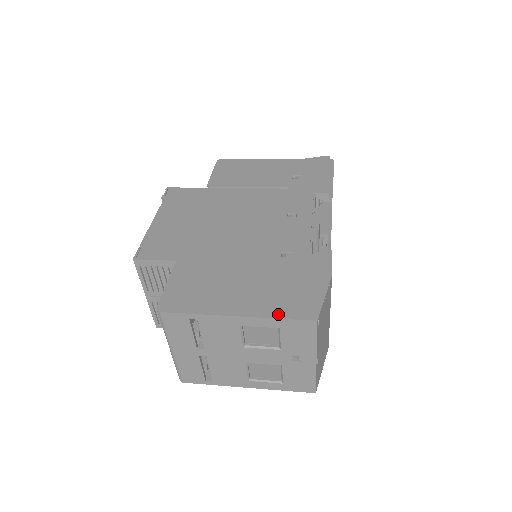
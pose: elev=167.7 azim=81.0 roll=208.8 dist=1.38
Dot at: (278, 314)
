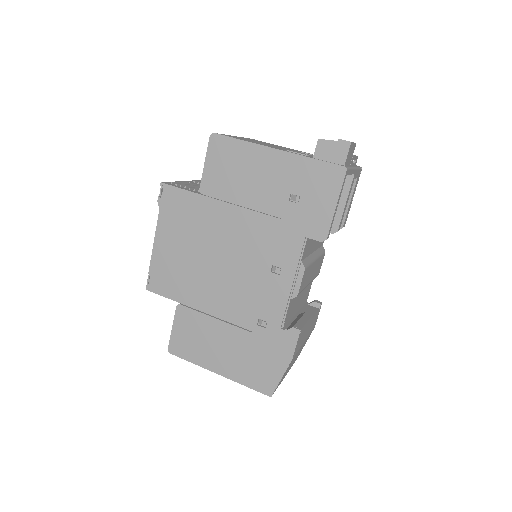
Dot at: (246, 383)
